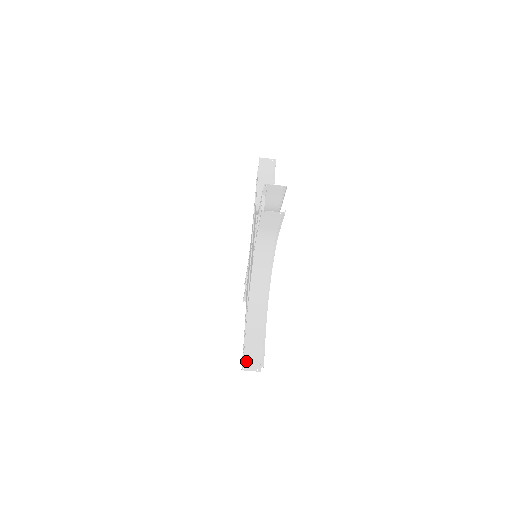
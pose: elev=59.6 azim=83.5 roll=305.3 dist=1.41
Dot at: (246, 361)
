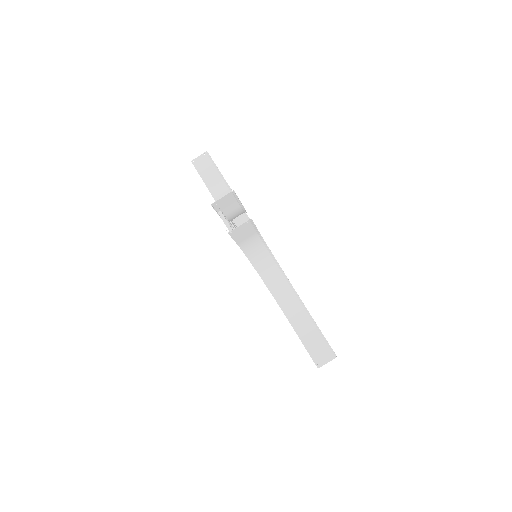
Dot at: (317, 362)
